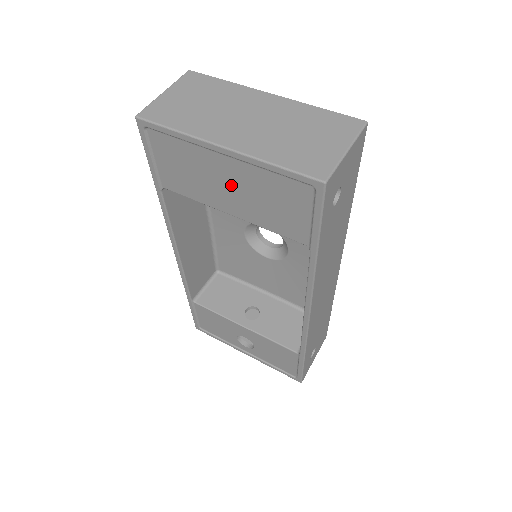
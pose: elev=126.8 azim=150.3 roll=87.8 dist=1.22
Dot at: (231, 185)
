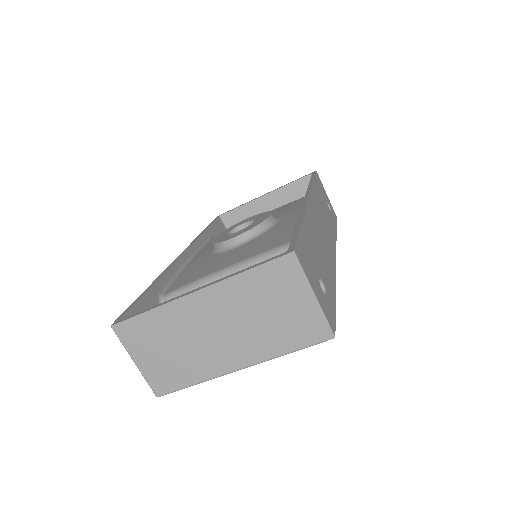
Dot at: occluded
